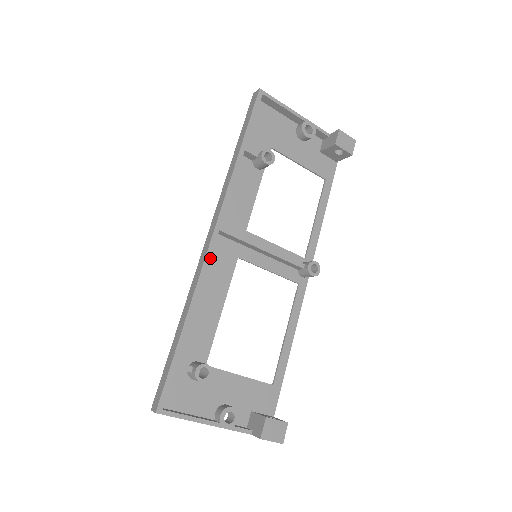
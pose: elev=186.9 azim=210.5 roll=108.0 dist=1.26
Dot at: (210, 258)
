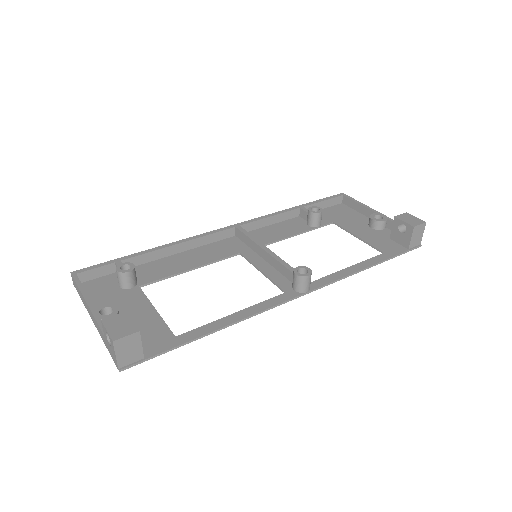
Dot at: (212, 234)
